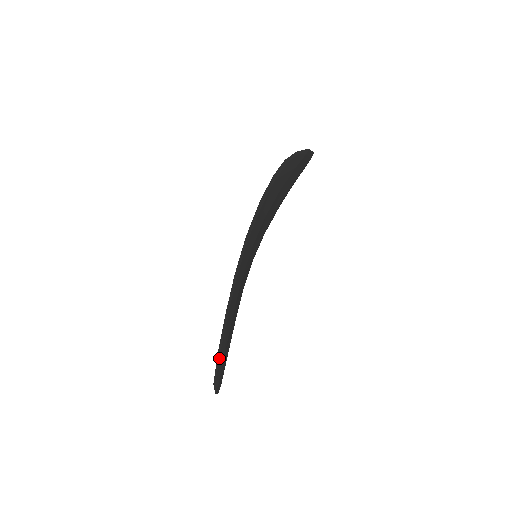
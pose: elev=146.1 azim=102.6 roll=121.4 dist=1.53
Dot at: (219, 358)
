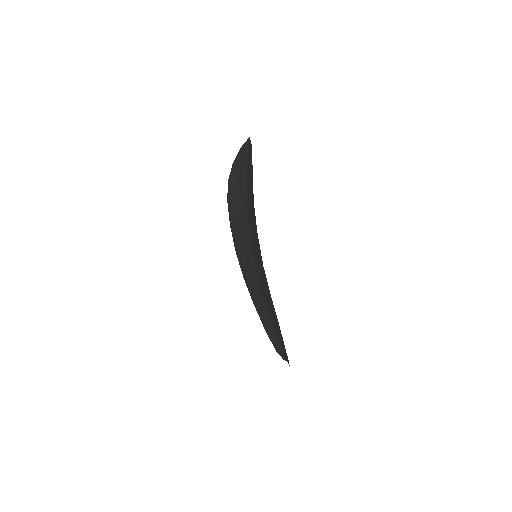
Dot at: (285, 350)
